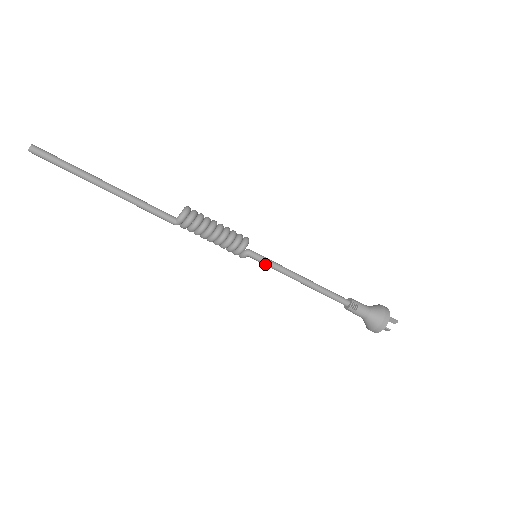
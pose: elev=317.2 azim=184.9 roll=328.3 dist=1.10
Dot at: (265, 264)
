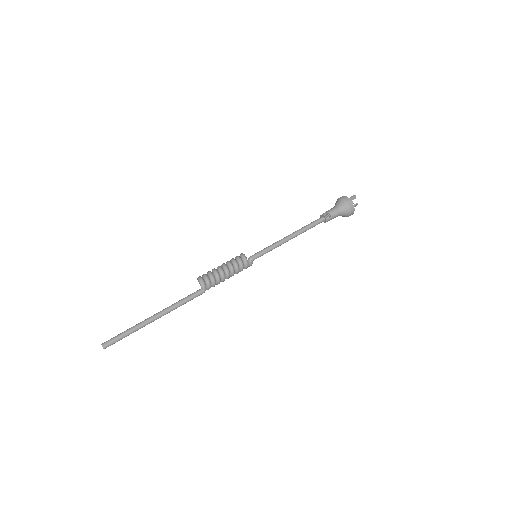
Dot at: occluded
